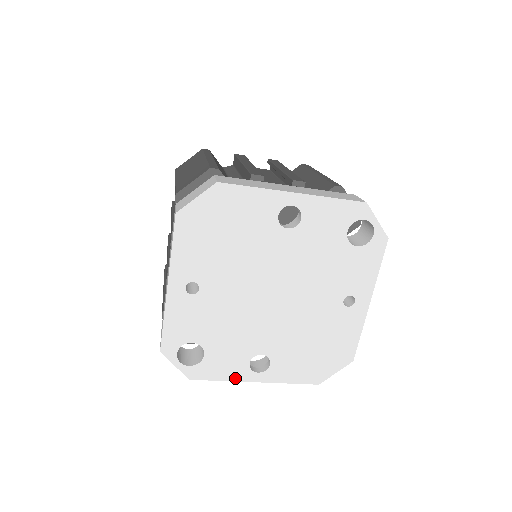
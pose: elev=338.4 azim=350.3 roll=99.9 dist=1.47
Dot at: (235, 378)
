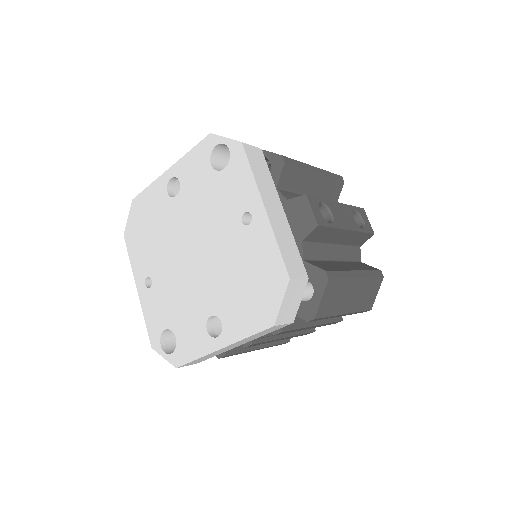
Dot at: (204, 352)
